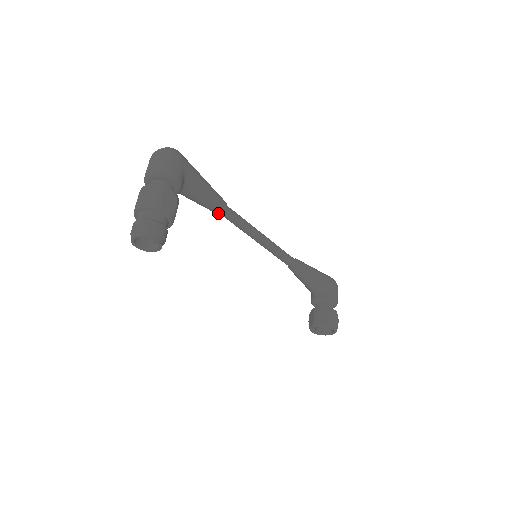
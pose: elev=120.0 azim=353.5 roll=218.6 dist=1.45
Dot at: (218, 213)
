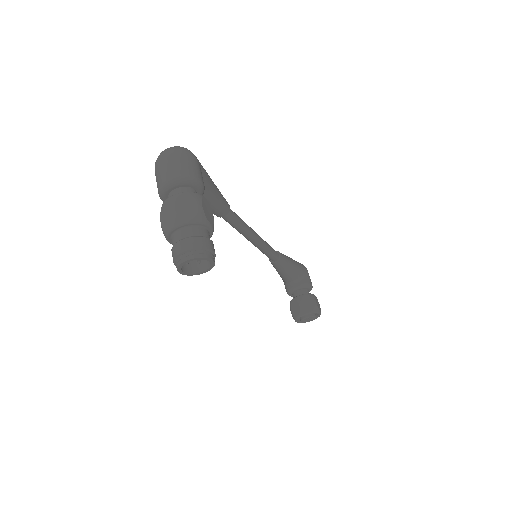
Dot at: (222, 216)
